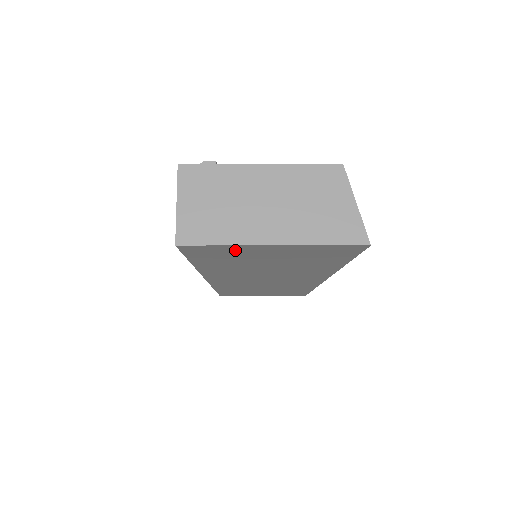
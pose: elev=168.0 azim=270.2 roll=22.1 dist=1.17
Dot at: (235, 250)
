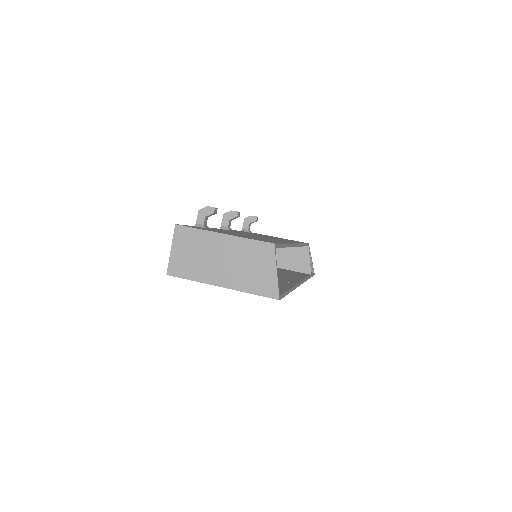
Dot at: occluded
